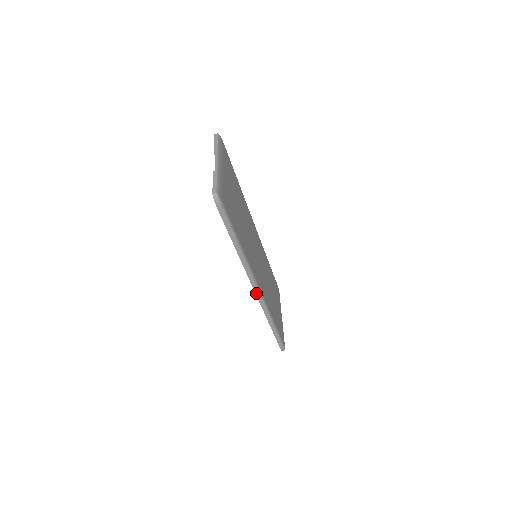
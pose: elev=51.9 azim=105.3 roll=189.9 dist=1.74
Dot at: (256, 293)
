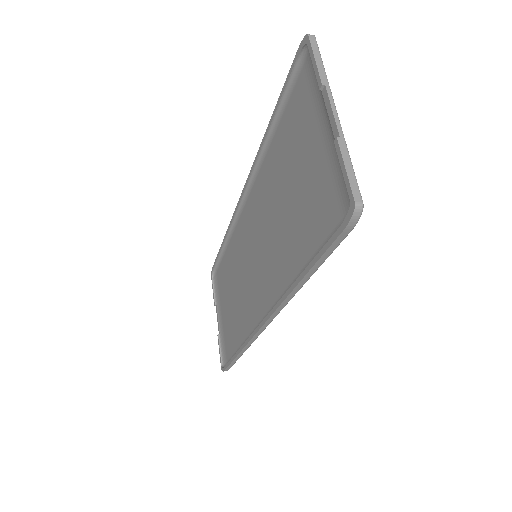
Dot at: (261, 328)
